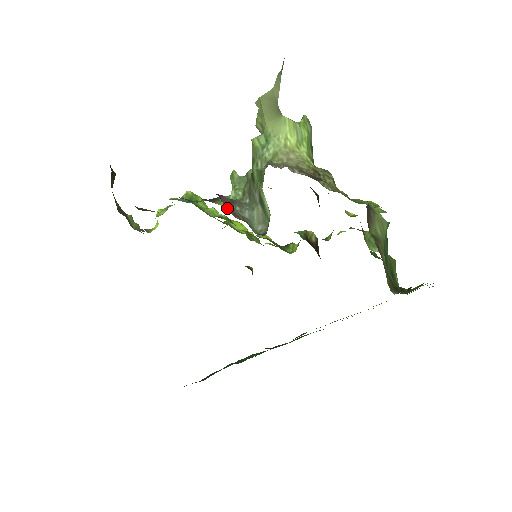
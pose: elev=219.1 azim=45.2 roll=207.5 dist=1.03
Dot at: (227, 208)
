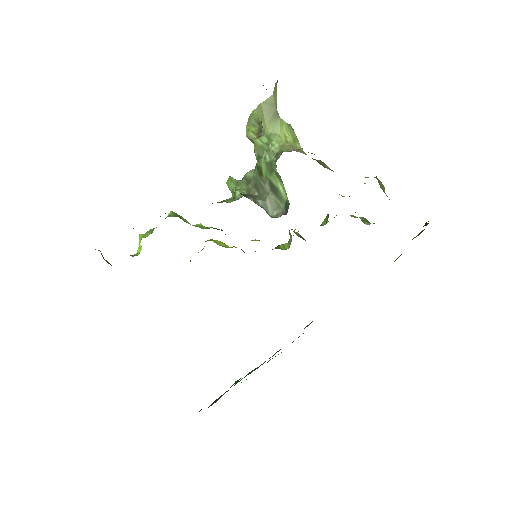
Dot at: occluded
